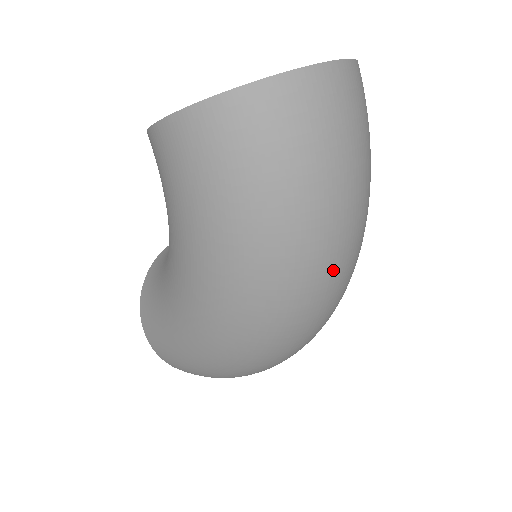
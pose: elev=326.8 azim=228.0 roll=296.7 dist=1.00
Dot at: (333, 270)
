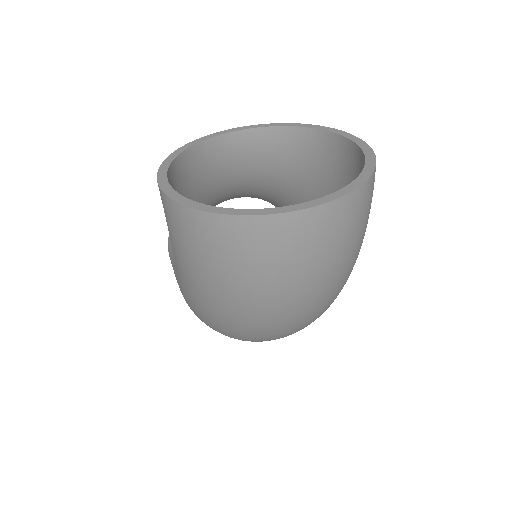
Dot at: (284, 329)
